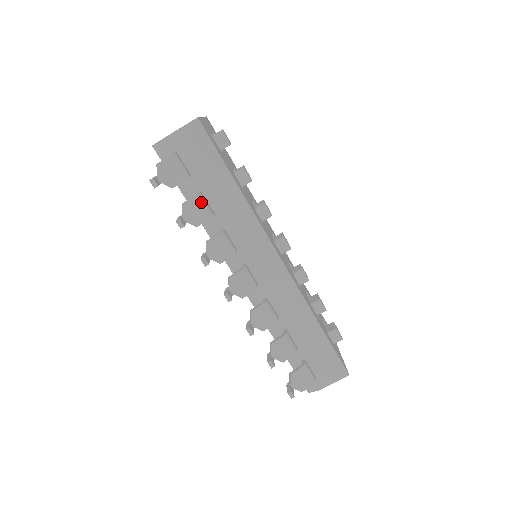
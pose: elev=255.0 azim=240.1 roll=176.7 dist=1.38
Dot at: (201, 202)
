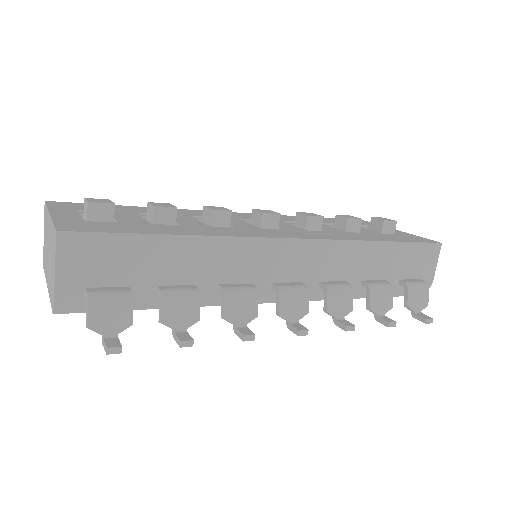
Dot at: (173, 296)
